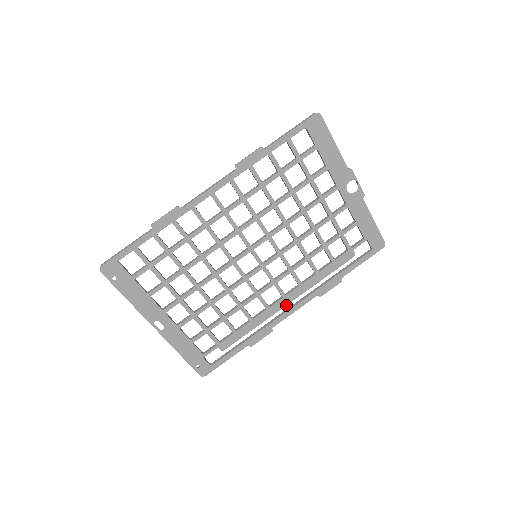
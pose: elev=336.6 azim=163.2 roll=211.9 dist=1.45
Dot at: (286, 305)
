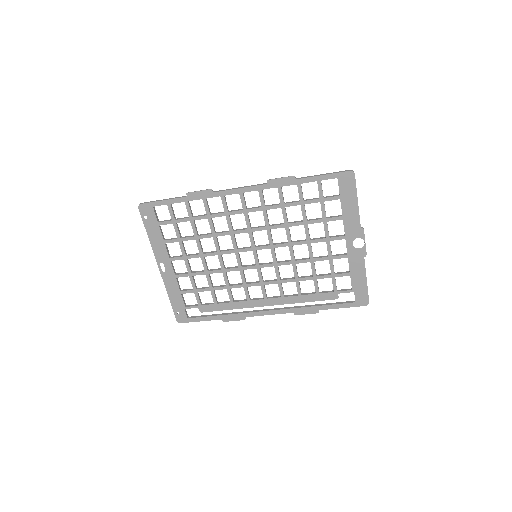
Dot at: occluded
